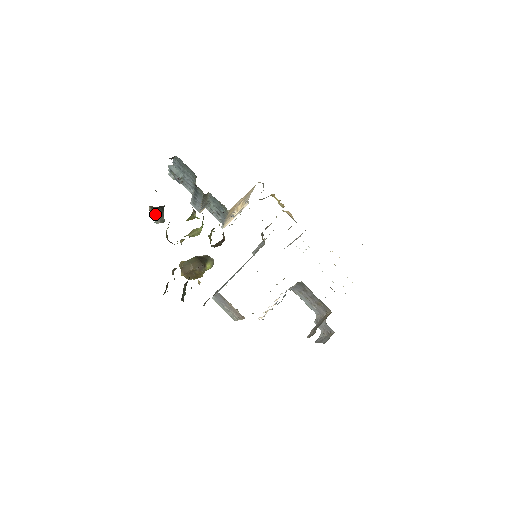
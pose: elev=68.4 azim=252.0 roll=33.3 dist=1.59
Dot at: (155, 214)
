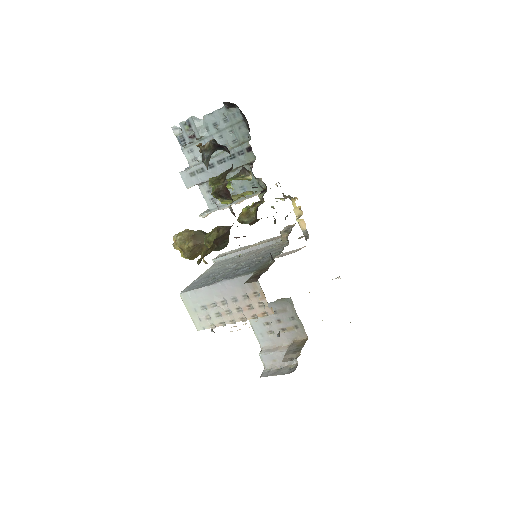
Dot at: (205, 154)
